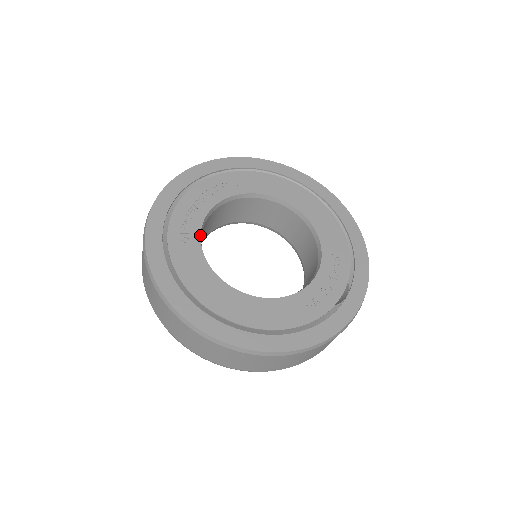
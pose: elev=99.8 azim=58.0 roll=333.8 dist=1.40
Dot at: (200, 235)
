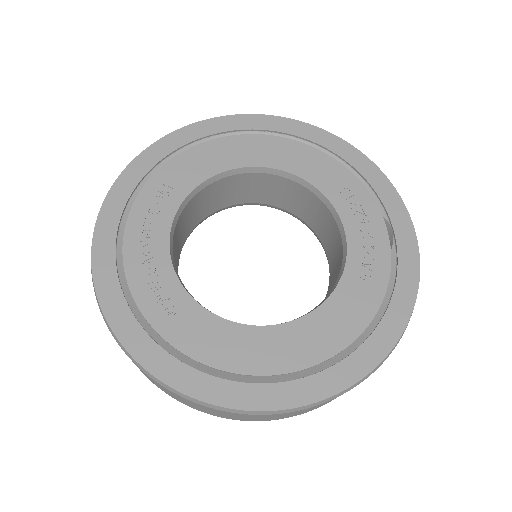
Dot at: (184, 289)
